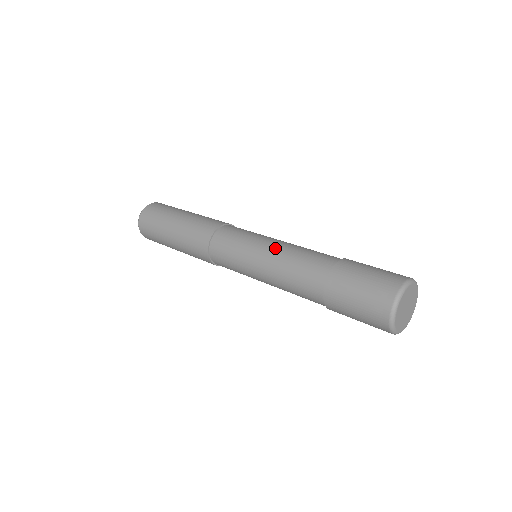
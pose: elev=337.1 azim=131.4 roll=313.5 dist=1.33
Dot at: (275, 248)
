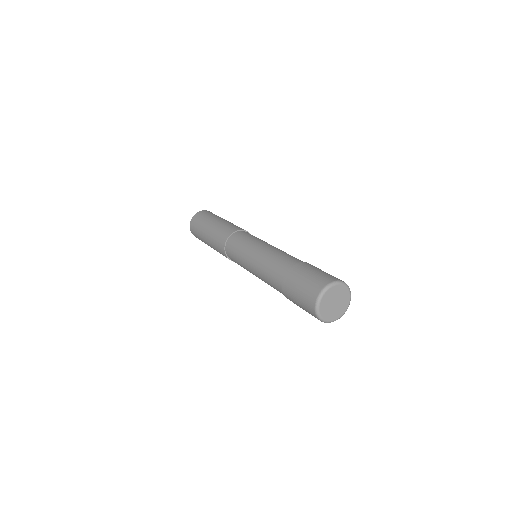
Dot at: (272, 247)
